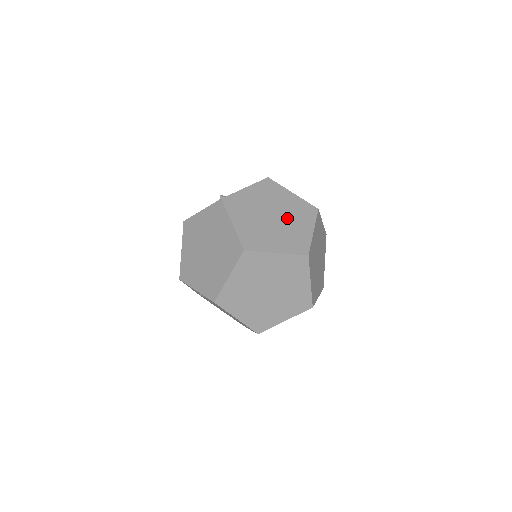
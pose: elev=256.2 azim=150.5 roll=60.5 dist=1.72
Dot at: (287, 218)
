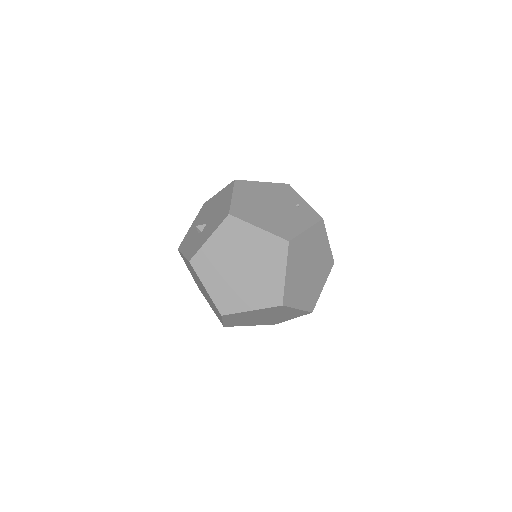
Dot at: (256, 265)
